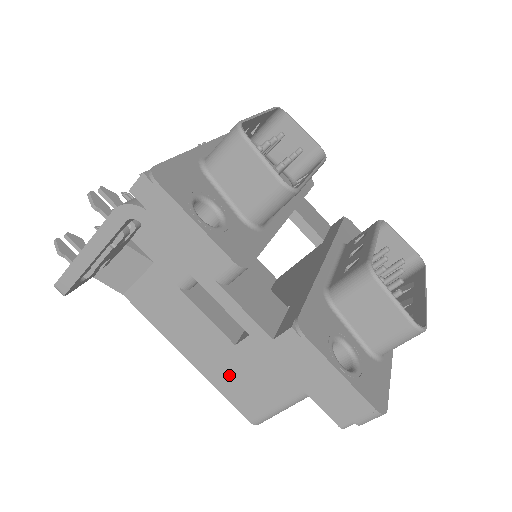
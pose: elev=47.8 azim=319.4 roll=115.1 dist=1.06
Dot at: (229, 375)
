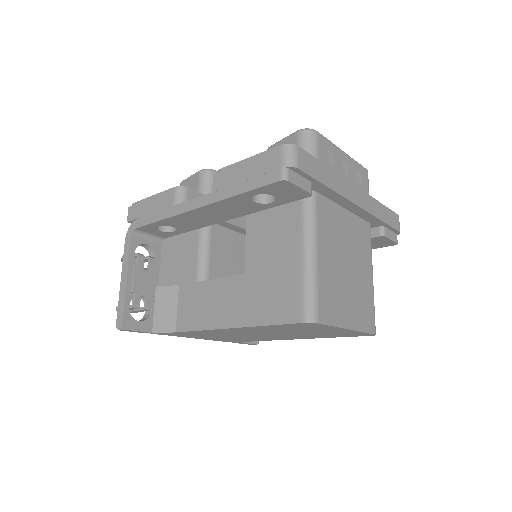
Dot at: (258, 301)
